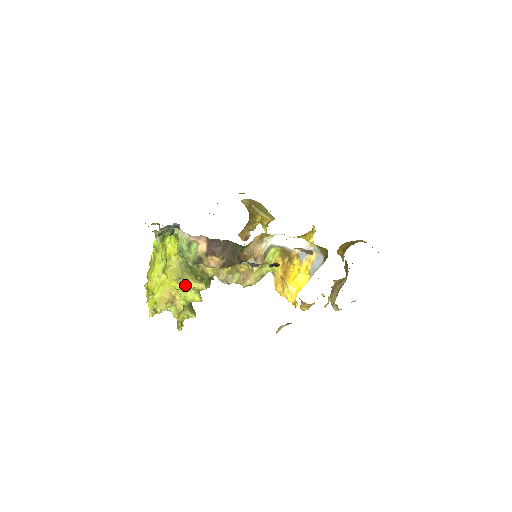
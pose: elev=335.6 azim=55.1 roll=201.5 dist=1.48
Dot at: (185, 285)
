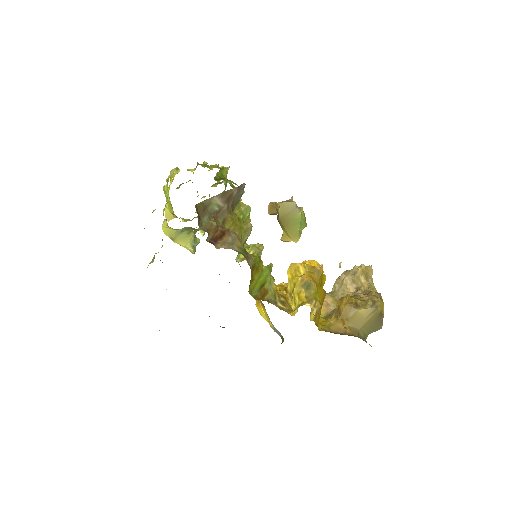
Dot at: (177, 242)
